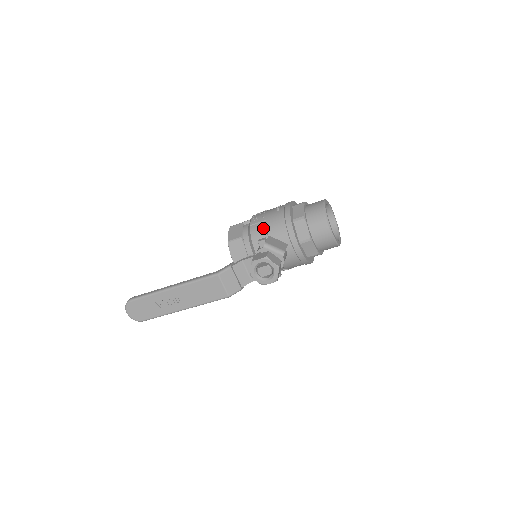
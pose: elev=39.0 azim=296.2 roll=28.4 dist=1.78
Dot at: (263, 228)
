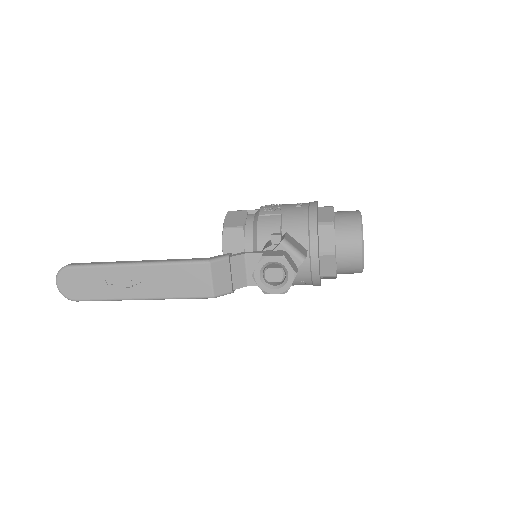
Dot at: (276, 222)
